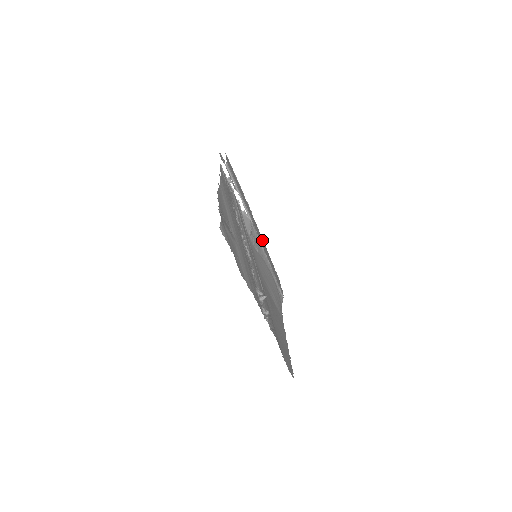
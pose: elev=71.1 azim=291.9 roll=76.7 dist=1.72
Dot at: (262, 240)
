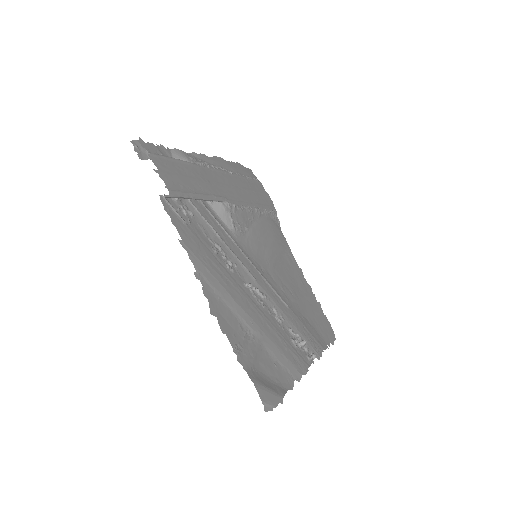
Dot at: (234, 181)
